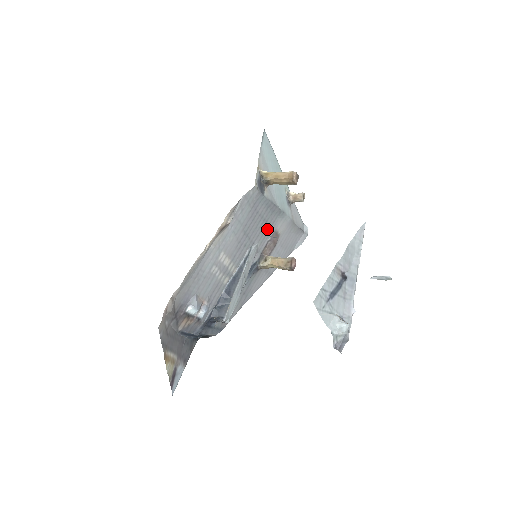
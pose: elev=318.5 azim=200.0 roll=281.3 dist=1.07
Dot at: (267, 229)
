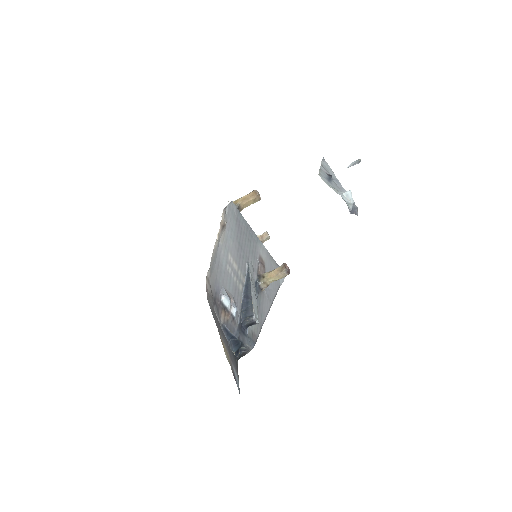
Dot at: (253, 251)
